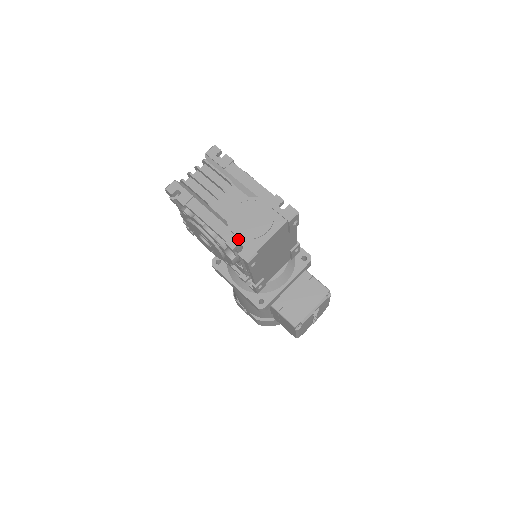
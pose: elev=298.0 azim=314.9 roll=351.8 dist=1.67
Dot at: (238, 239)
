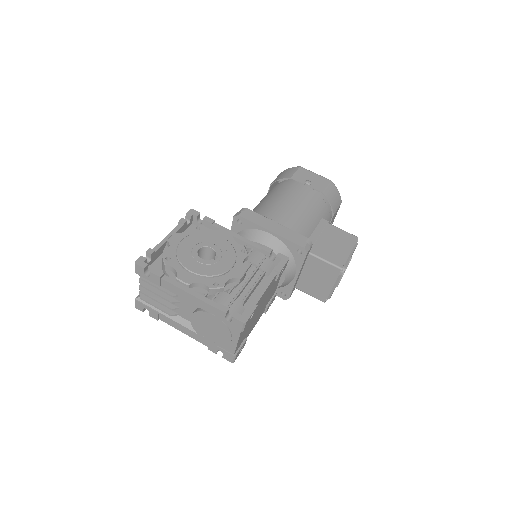
Dot at: (214, 347)
